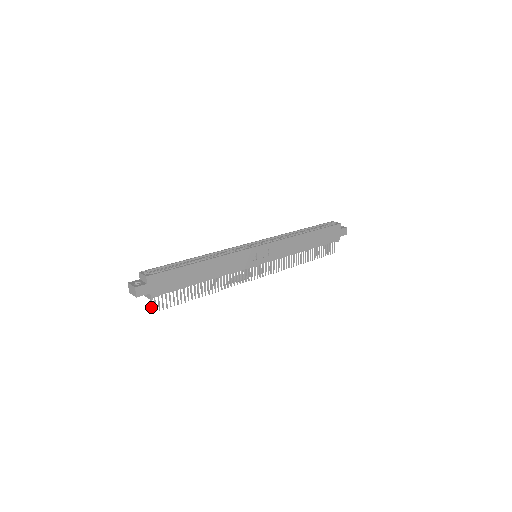
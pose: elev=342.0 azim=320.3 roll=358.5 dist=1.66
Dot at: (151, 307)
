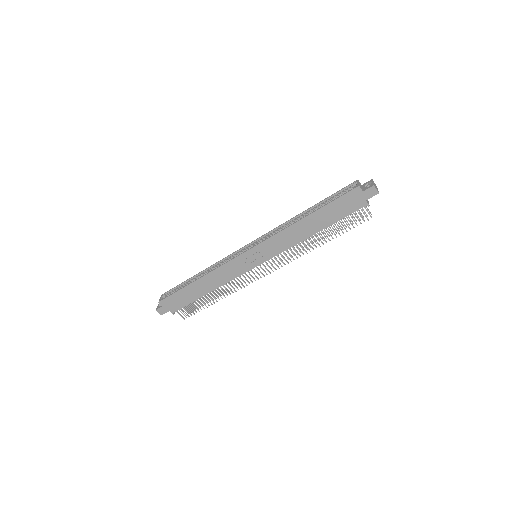
Dot at: (185, 314)
